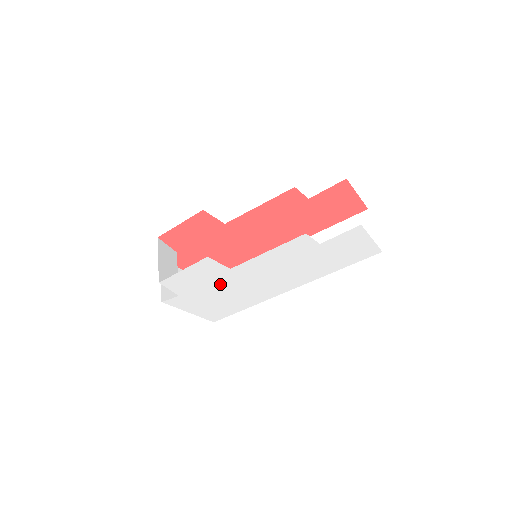
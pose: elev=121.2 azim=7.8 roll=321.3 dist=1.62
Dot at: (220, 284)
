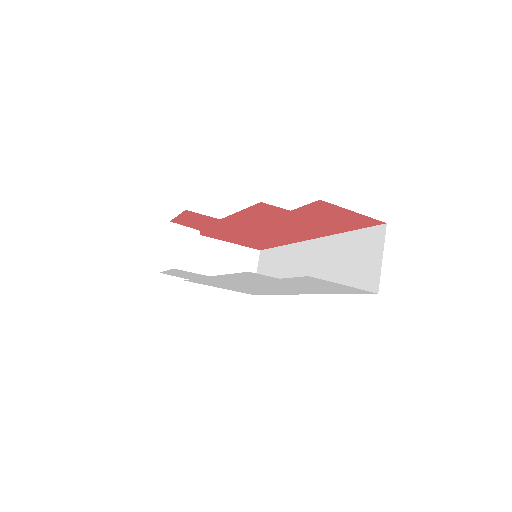
Dot at: (217, 281)
